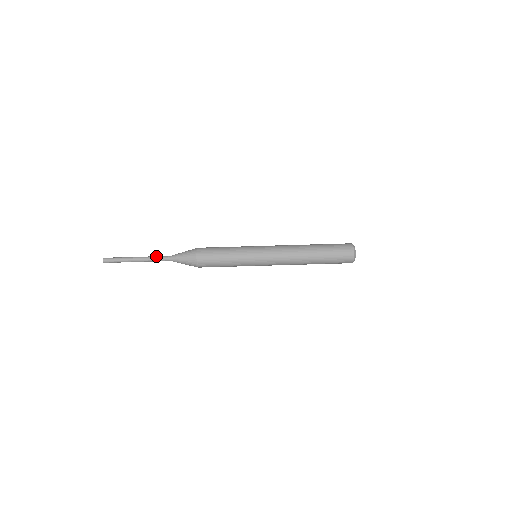
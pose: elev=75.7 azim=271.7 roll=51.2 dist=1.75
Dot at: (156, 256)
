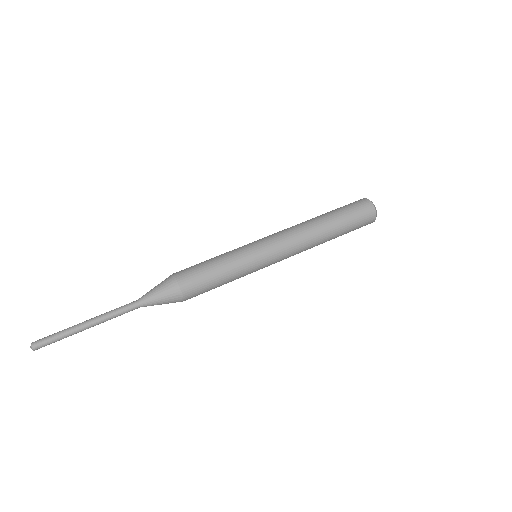
Dot at: occluded
